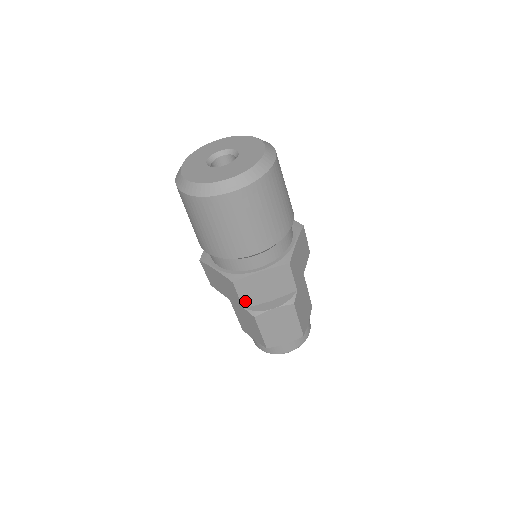
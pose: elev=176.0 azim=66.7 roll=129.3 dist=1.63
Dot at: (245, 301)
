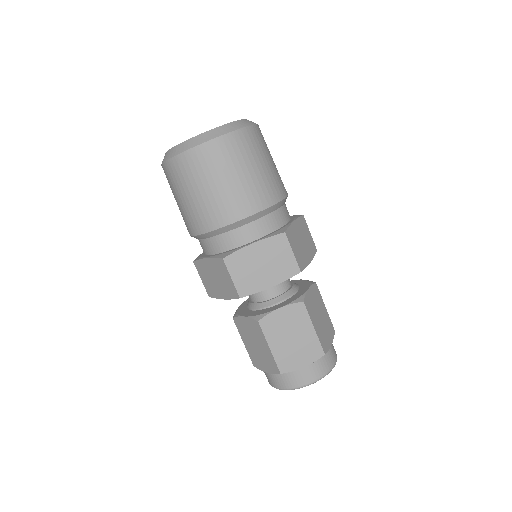
Dot at: (241, 287)
